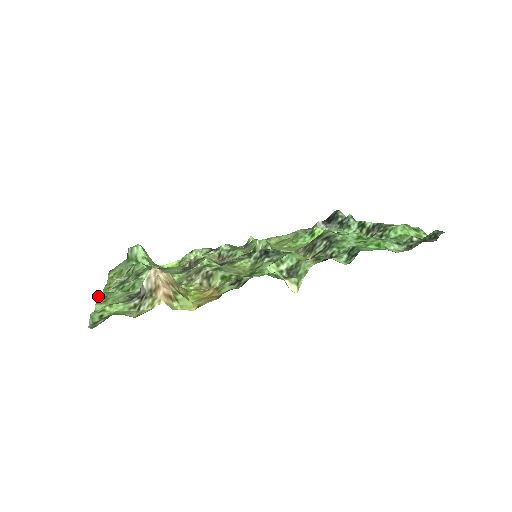
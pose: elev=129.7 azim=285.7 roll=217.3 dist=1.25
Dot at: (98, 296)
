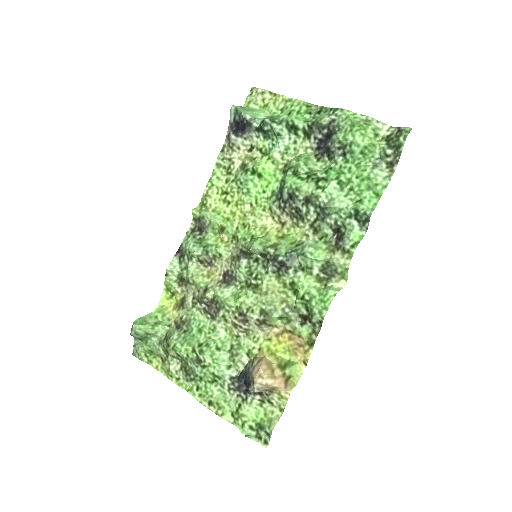
Dot at: occluded
